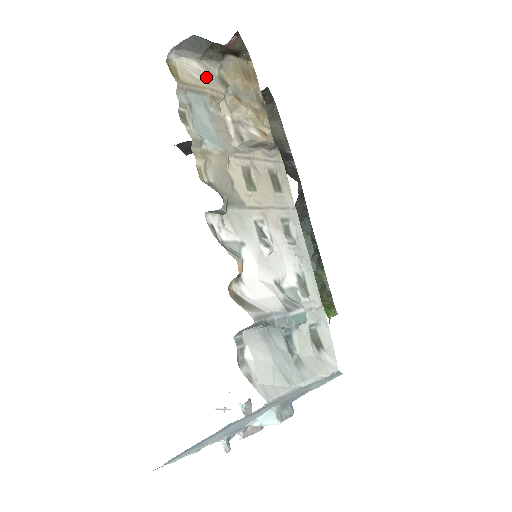
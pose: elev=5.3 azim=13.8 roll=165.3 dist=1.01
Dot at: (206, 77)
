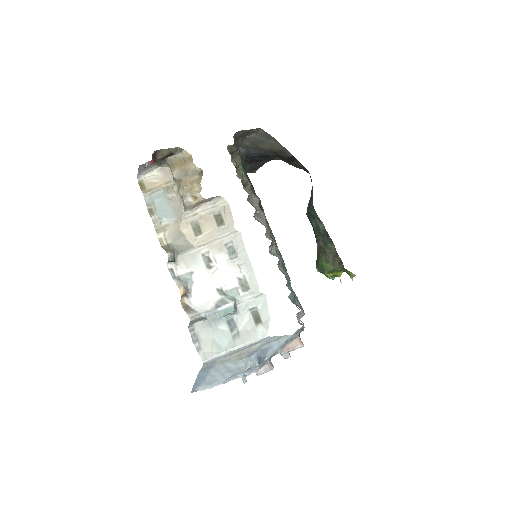
Dot at: (162, 177)
